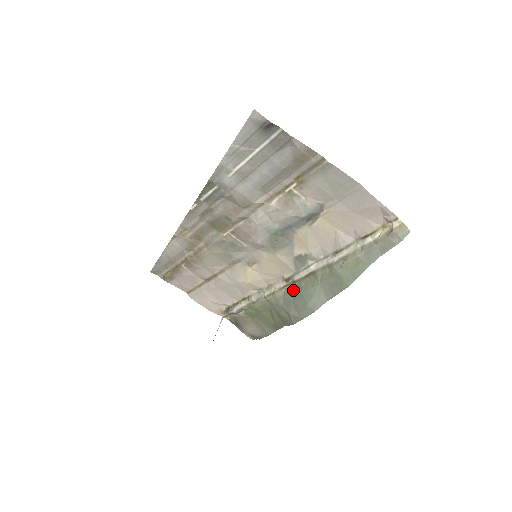
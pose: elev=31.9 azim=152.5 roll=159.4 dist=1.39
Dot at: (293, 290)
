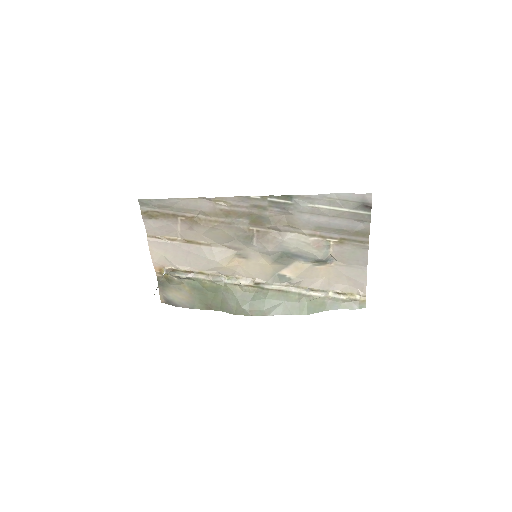
Dot at: (257, 293)
